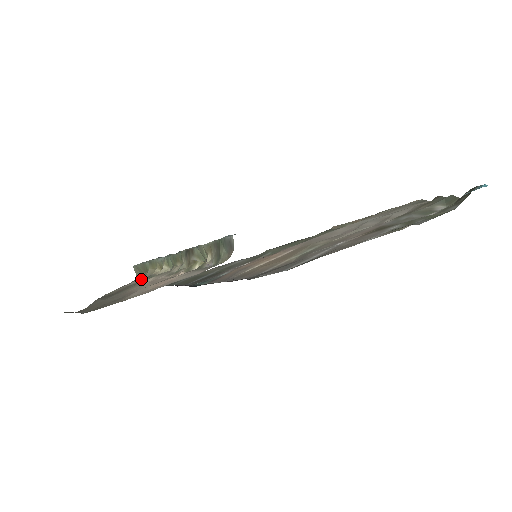
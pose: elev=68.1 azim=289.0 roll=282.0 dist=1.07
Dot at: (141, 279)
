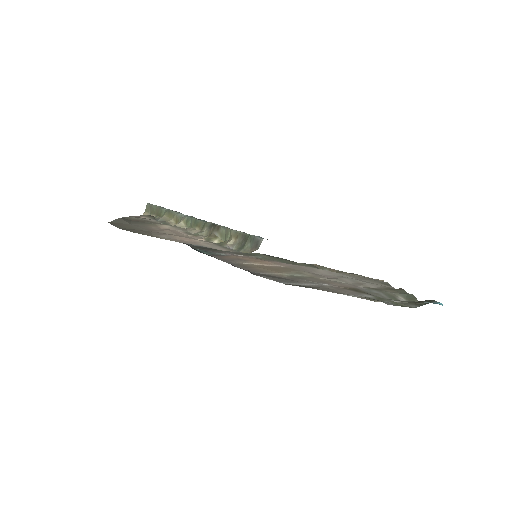
Dot at: (154, 219)
